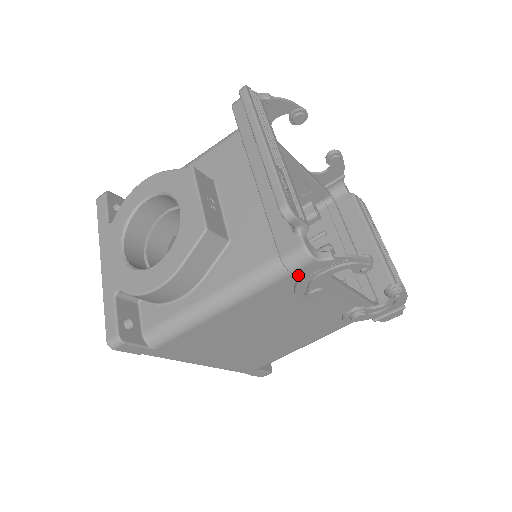
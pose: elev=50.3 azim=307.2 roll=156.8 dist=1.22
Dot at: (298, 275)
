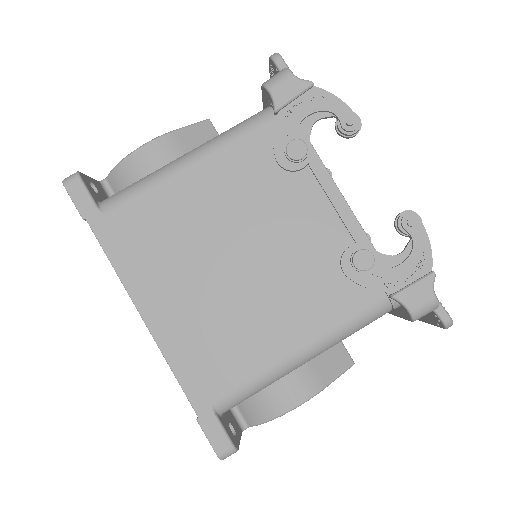
Dot at: (275, 97)
